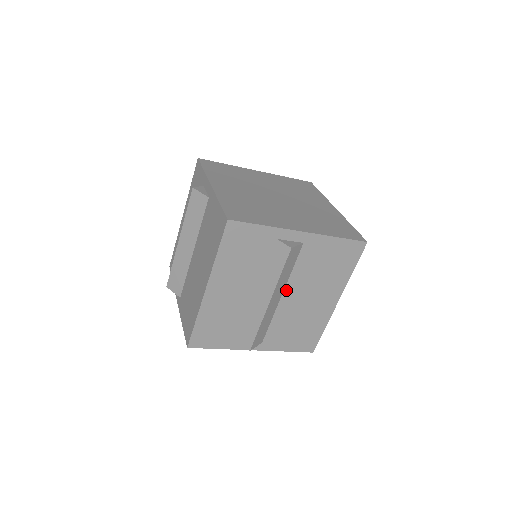
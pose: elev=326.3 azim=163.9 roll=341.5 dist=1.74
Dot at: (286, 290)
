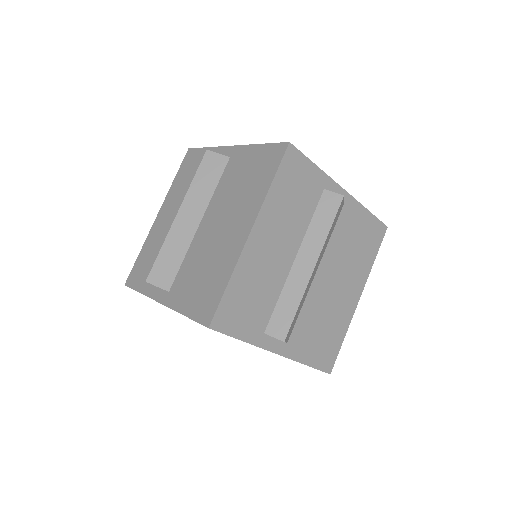
Dot at: (321, 265)
